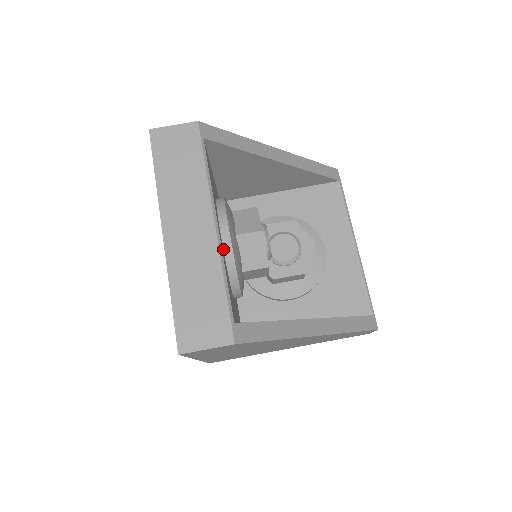
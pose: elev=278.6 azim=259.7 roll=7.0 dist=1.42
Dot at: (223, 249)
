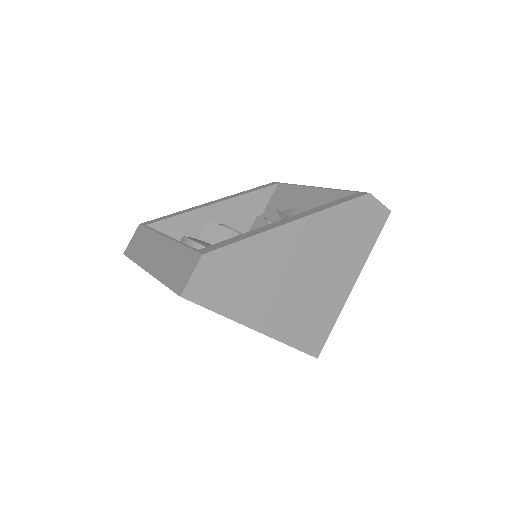
Dot at: occluded
